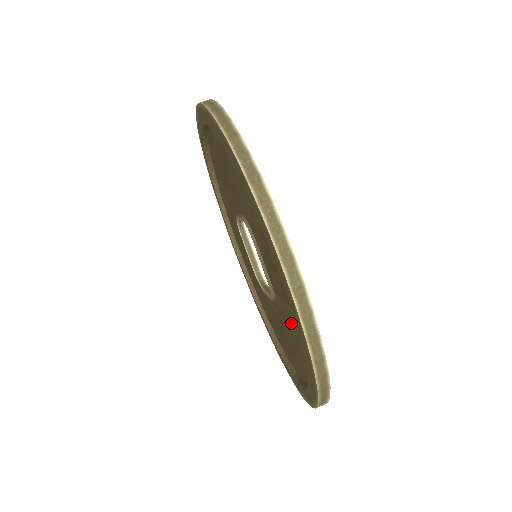
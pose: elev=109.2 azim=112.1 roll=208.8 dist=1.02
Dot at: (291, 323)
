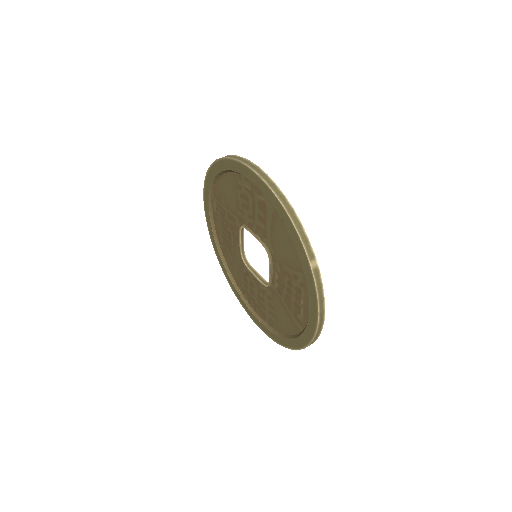
Dot at: (276, 233)
